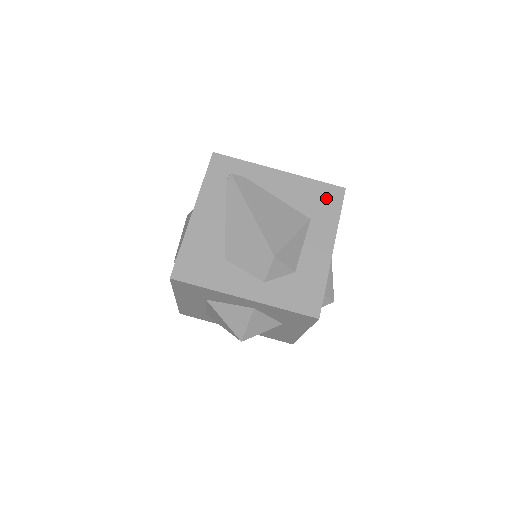
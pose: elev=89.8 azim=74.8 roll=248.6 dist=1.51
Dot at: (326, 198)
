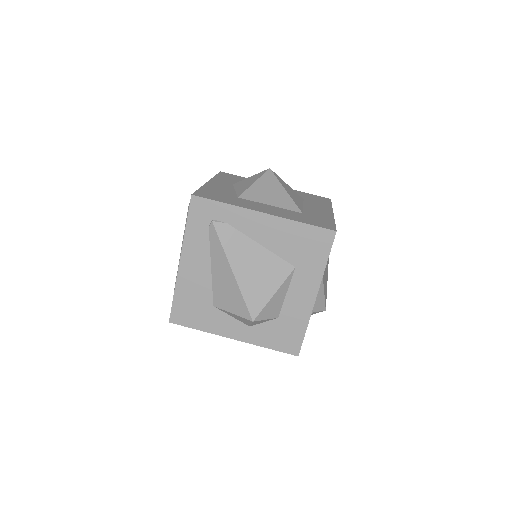
Dot at: (313, 244)
